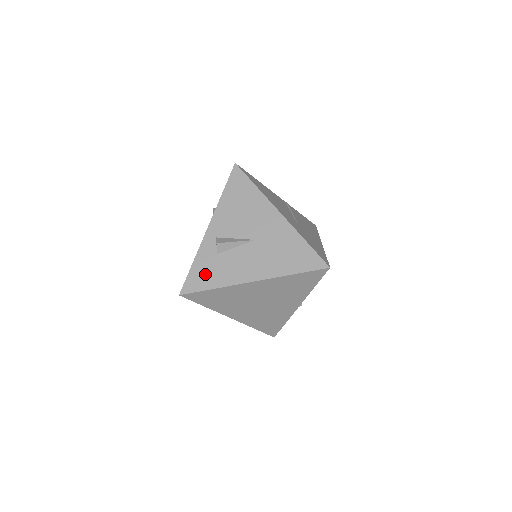
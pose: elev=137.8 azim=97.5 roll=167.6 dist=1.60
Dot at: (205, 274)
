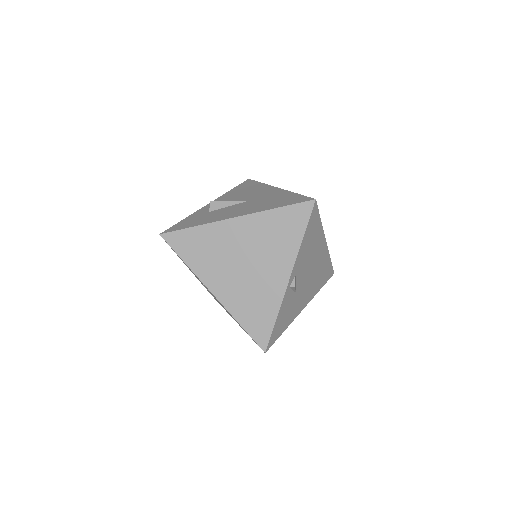
Dot at: (191, 221)
